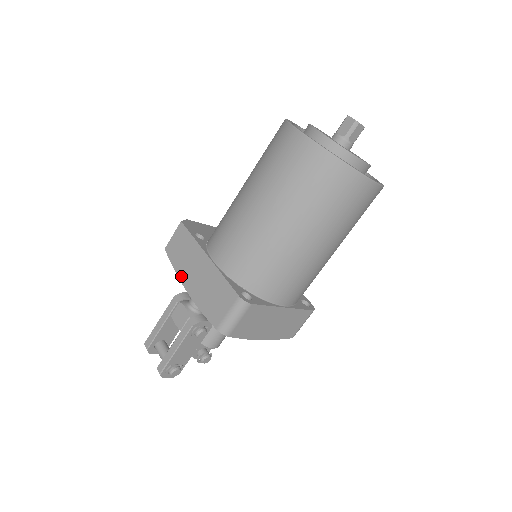
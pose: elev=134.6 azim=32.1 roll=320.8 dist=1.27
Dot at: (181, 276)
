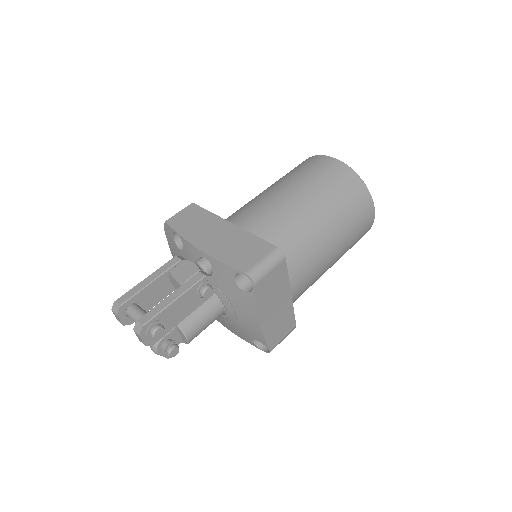
Dot at: (191, 238)
